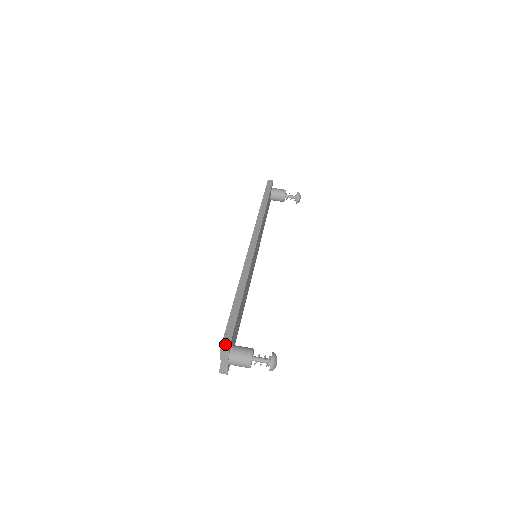
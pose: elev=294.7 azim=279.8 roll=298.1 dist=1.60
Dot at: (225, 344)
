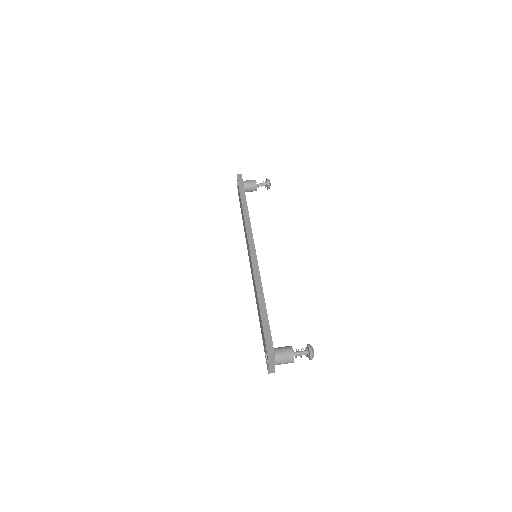
Dot at: (270, 351)
